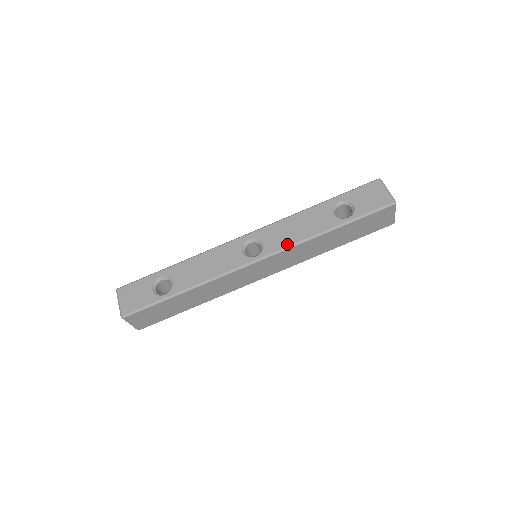
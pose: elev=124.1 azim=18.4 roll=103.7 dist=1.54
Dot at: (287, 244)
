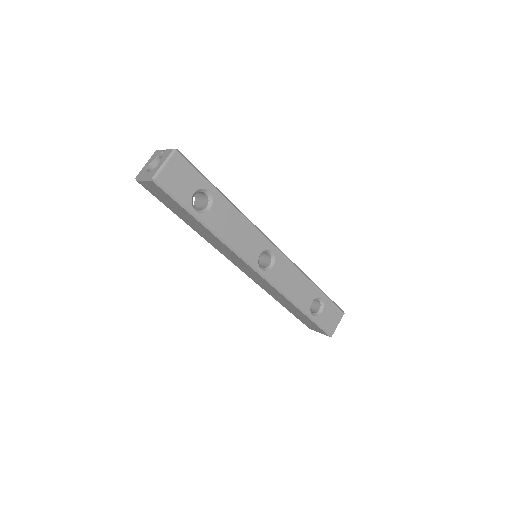
Dot at: (280, 287)
